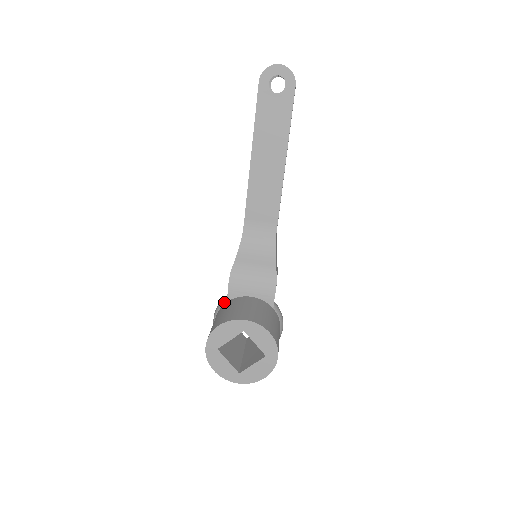
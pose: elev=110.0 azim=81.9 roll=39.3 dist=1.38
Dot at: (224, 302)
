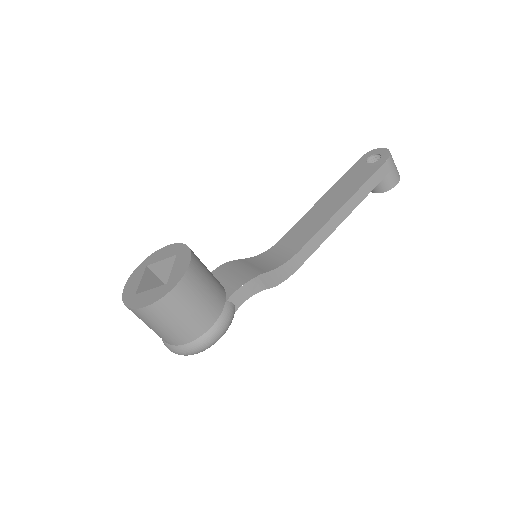
Dot at: occluded
